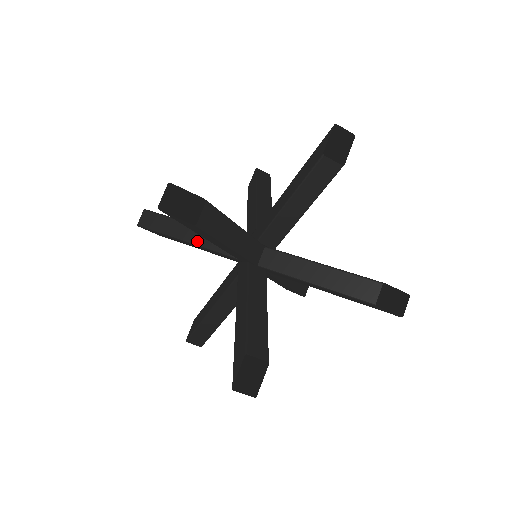
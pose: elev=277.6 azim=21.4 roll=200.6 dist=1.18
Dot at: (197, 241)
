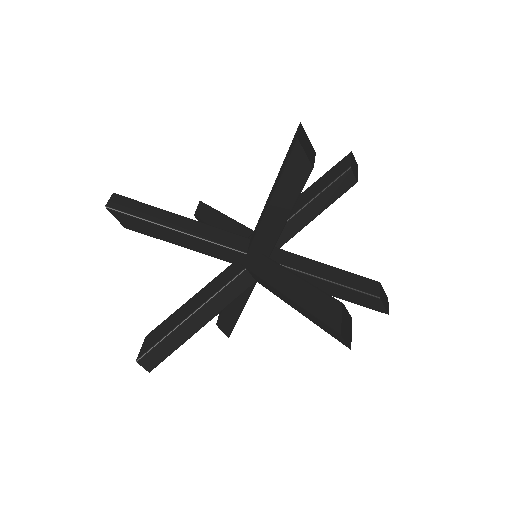
Dot at: (193, 232)
